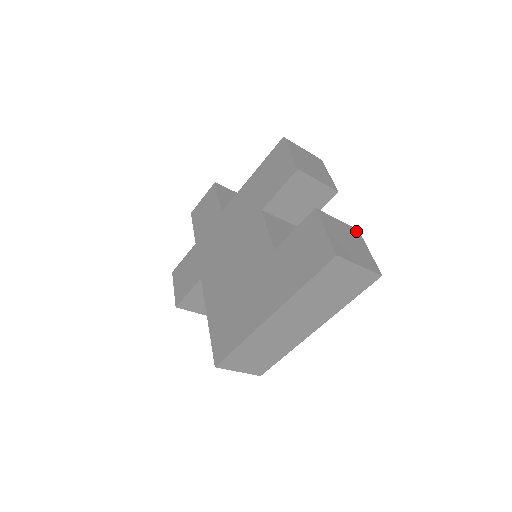
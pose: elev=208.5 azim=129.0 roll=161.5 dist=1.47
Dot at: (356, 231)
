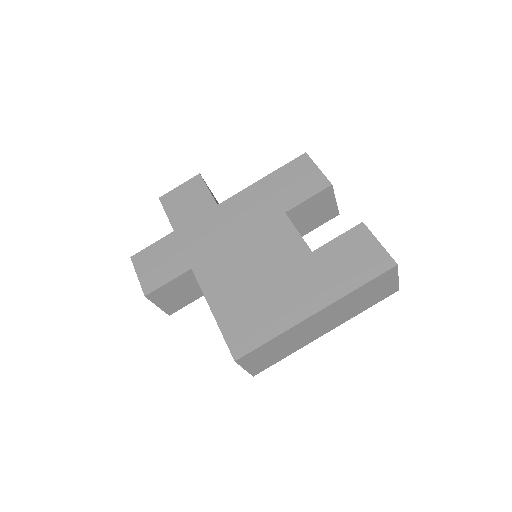
Dot at: occluded
